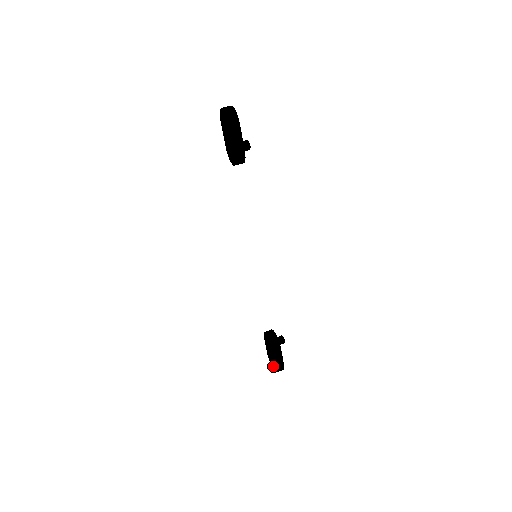
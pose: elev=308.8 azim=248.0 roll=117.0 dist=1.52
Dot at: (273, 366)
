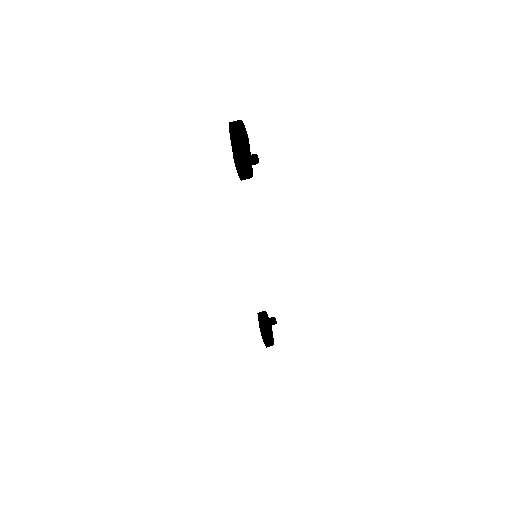
Dot at: (264, 340)
